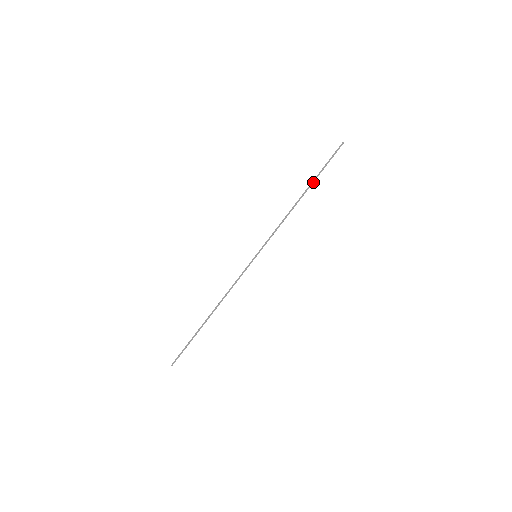
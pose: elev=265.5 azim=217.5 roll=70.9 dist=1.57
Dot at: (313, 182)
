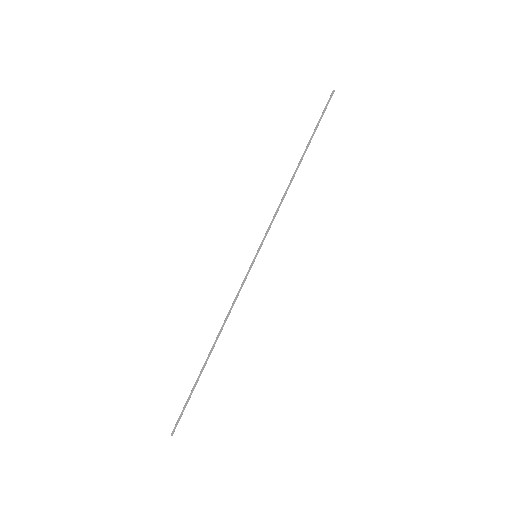
Dot at: (308, 146)
